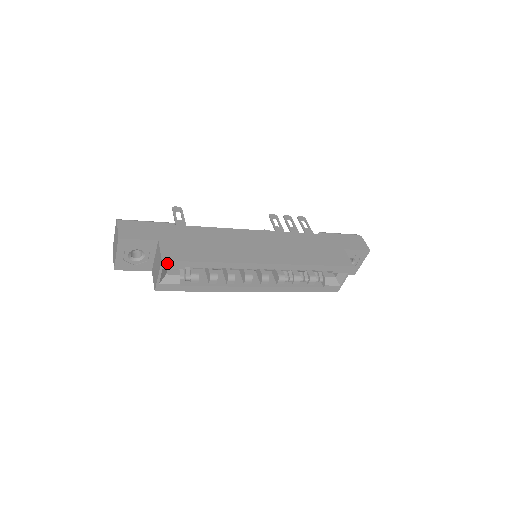
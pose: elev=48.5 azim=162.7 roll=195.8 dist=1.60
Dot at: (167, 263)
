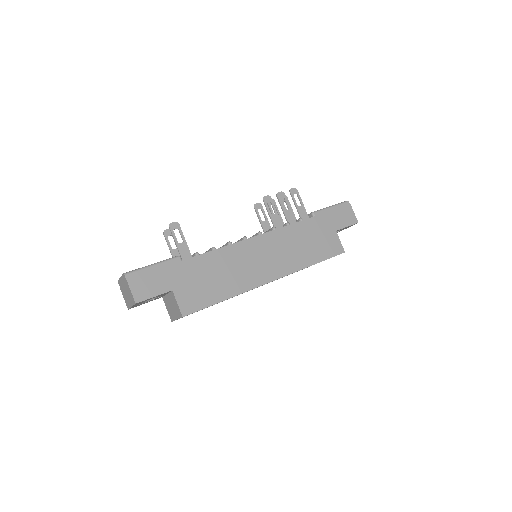
Dot at: occluded
